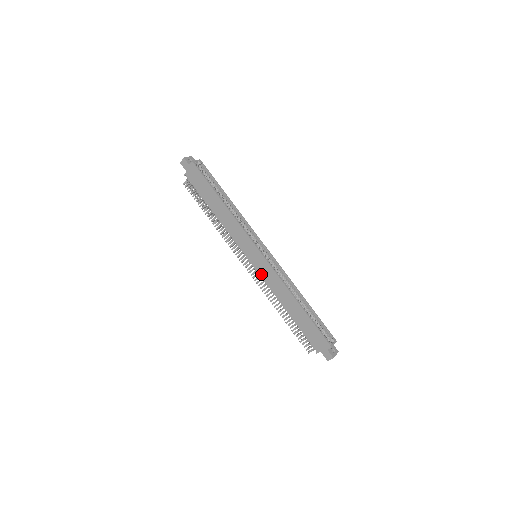
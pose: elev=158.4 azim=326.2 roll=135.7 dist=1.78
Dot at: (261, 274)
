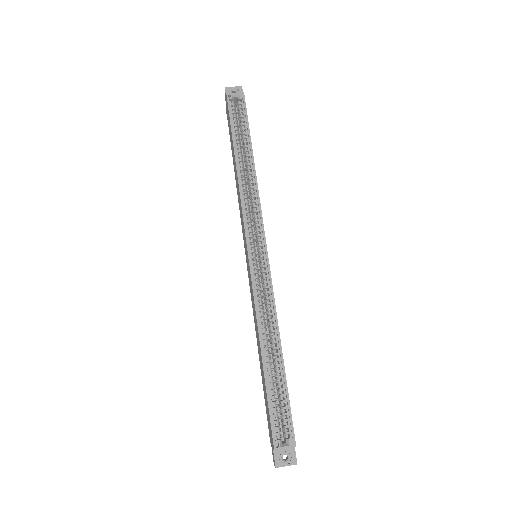
Dot at: occluded
